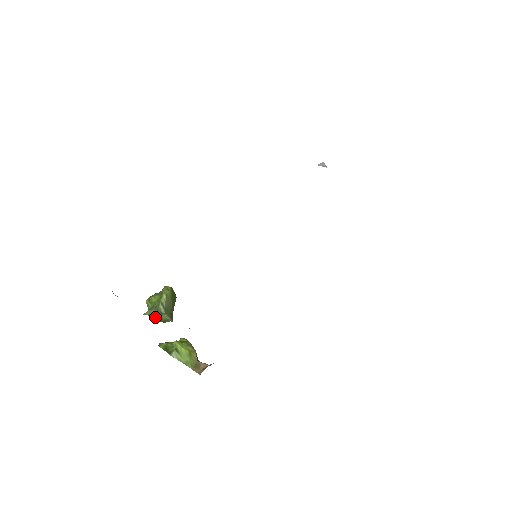
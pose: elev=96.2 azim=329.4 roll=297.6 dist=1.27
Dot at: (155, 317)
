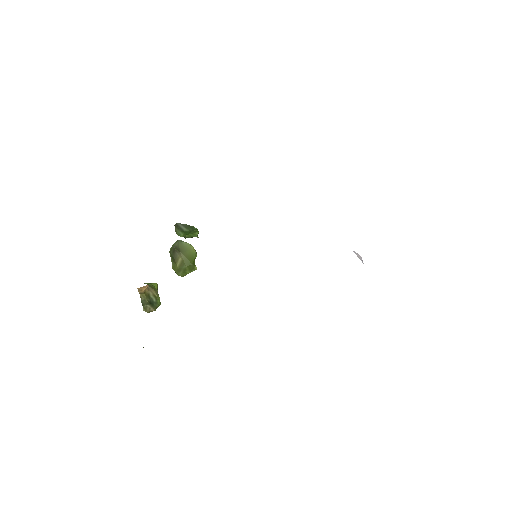
Dot at: occluded
